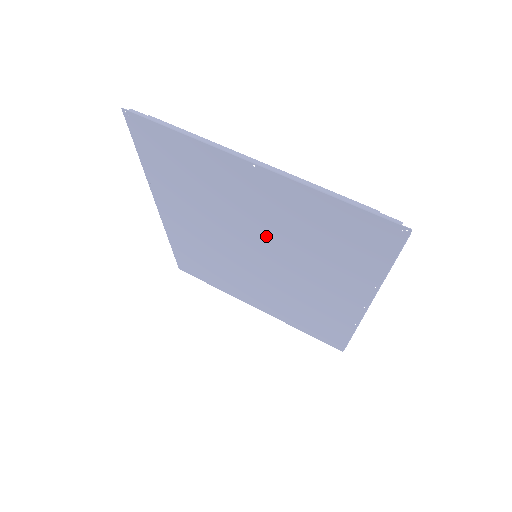
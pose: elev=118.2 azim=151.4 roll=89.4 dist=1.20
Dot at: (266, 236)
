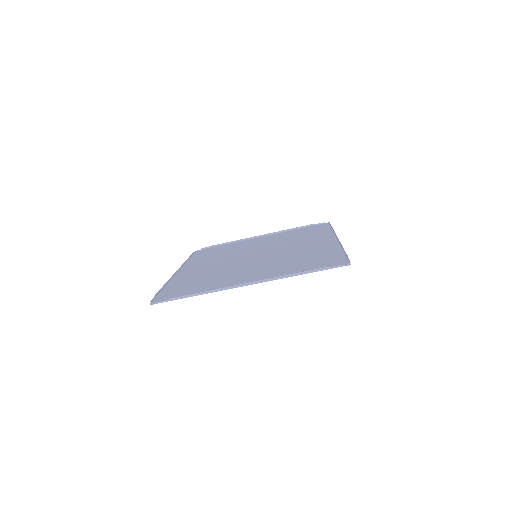
Dot at: (261, 263)
